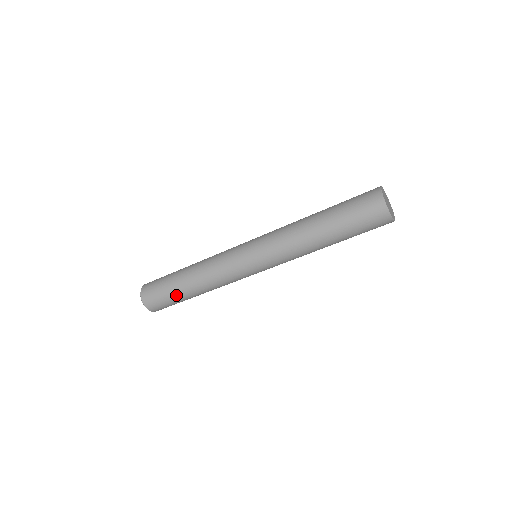
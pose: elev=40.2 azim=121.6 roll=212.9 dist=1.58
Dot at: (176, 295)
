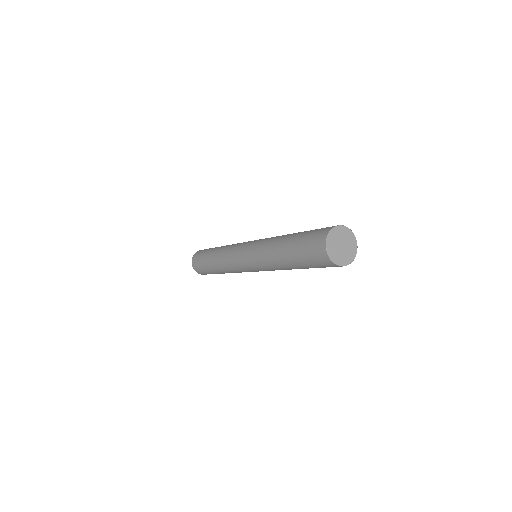
Dot at: occluded
